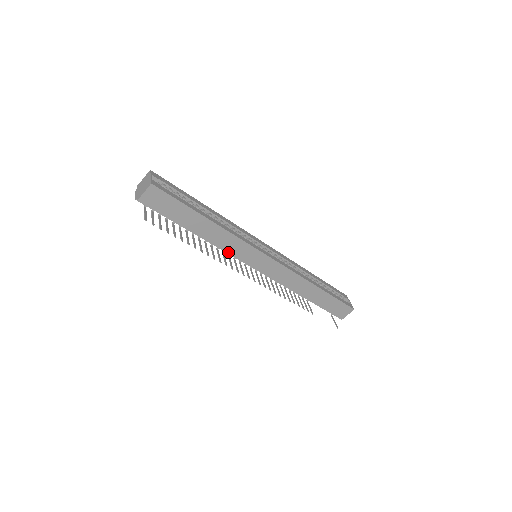
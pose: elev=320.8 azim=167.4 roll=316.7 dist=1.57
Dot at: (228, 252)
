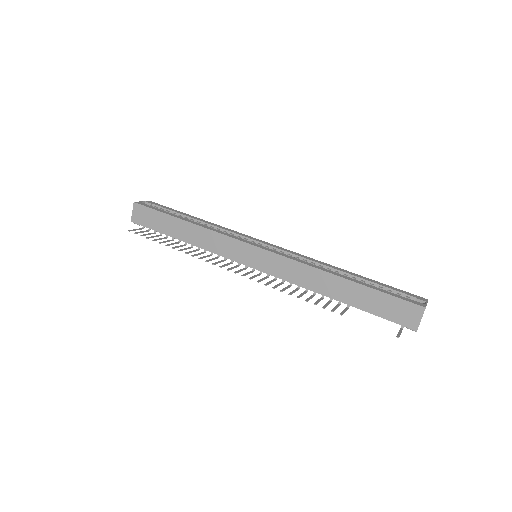
Dot at: (216, 253)
